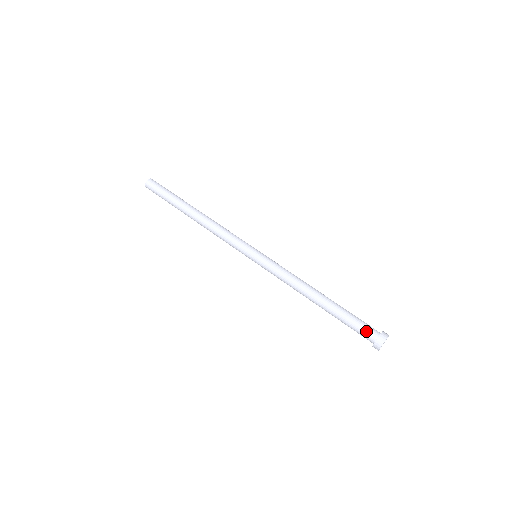
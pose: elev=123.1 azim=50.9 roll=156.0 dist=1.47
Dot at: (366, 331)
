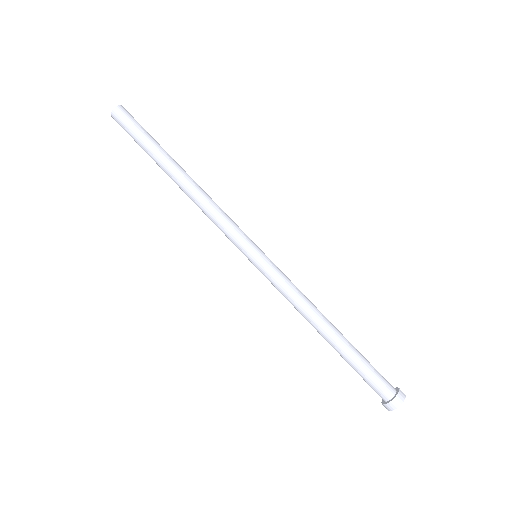
Dot at: (383, 384)
